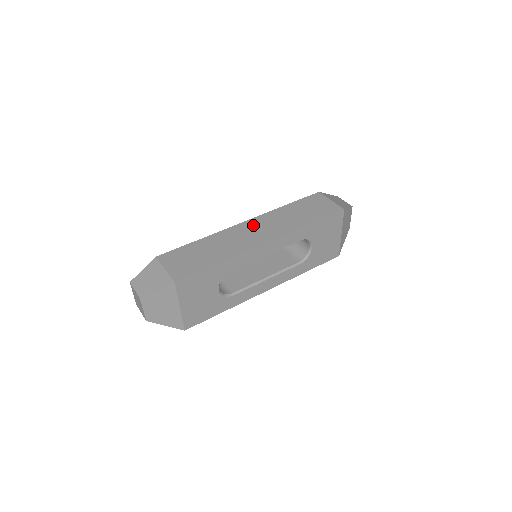
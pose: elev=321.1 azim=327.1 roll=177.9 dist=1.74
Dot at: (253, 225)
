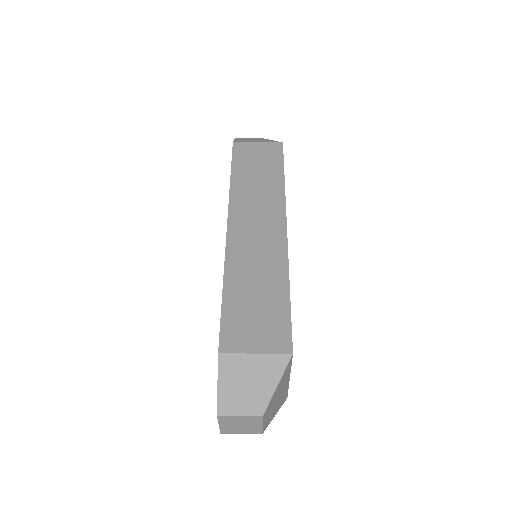
Dot at: (242, 223)
